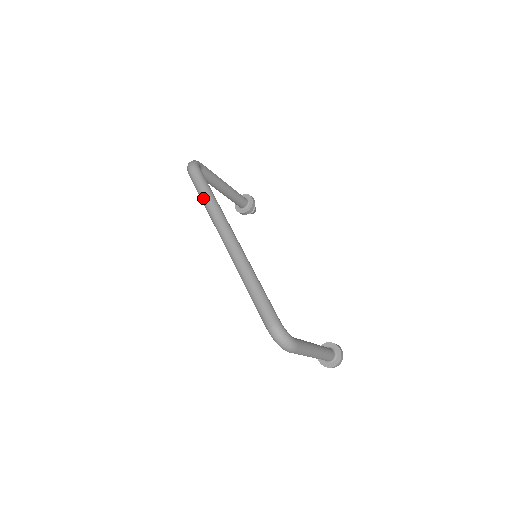
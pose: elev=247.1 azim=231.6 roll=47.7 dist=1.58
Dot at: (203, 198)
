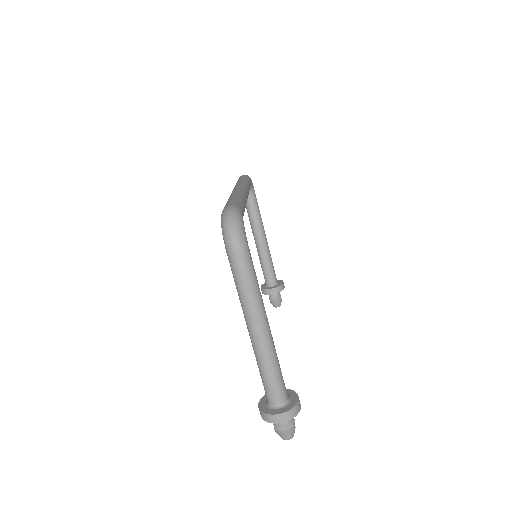
Dot at: occluded
